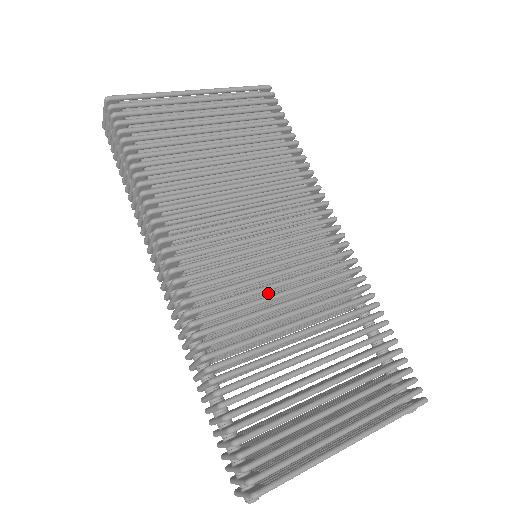
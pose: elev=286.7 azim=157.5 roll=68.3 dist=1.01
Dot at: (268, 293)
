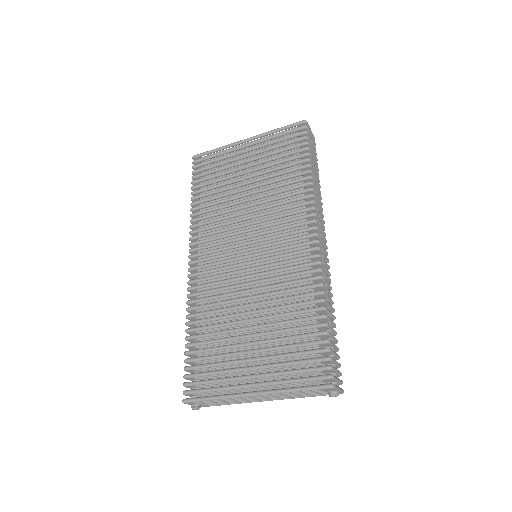
Dot at: occluded
